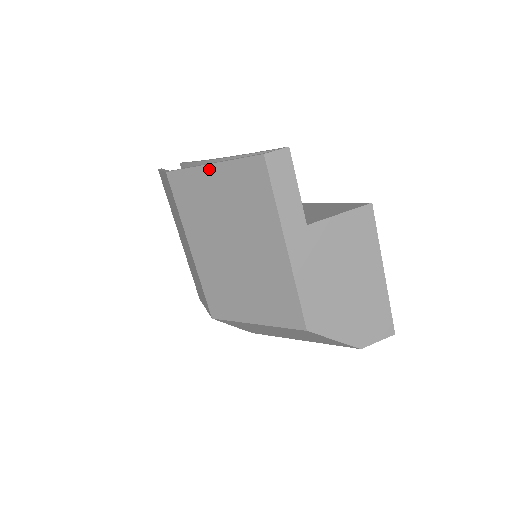
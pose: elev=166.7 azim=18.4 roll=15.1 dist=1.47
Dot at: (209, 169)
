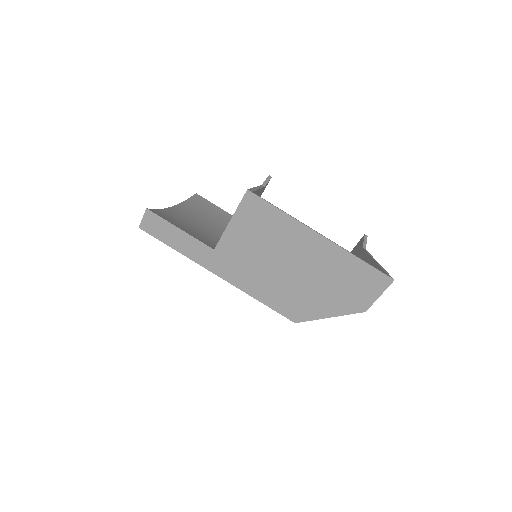
Dot at: occluded
